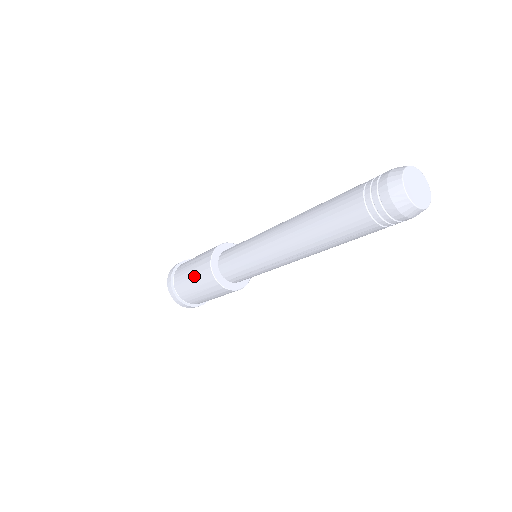
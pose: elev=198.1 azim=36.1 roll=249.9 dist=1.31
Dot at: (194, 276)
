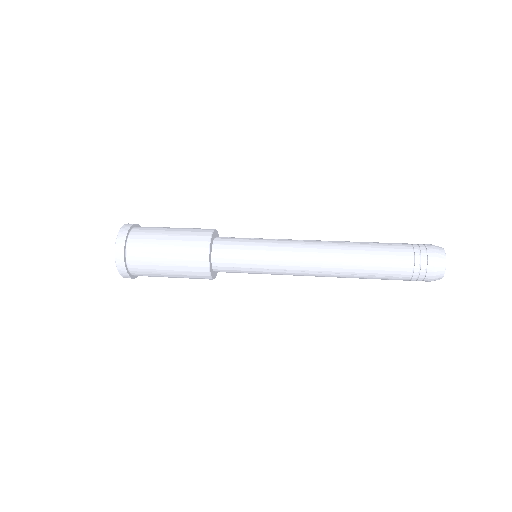
Dot at: (176, 272)
